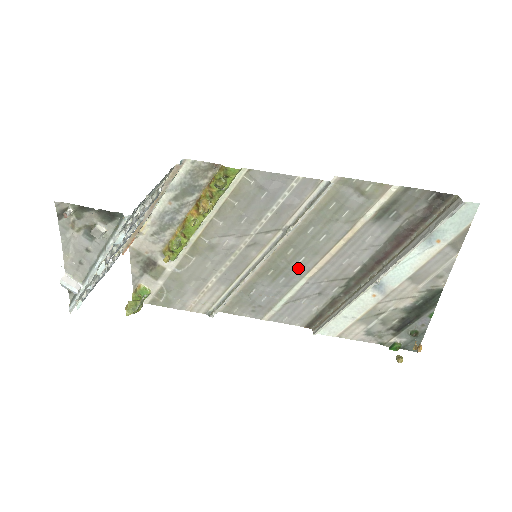
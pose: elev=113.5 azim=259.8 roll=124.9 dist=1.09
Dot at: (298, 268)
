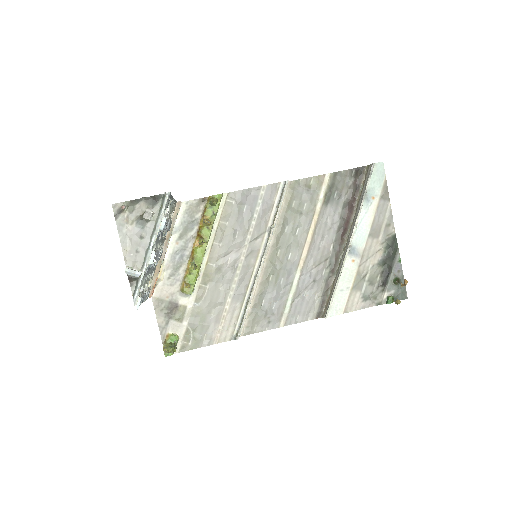
Dot at: (290, 265)
